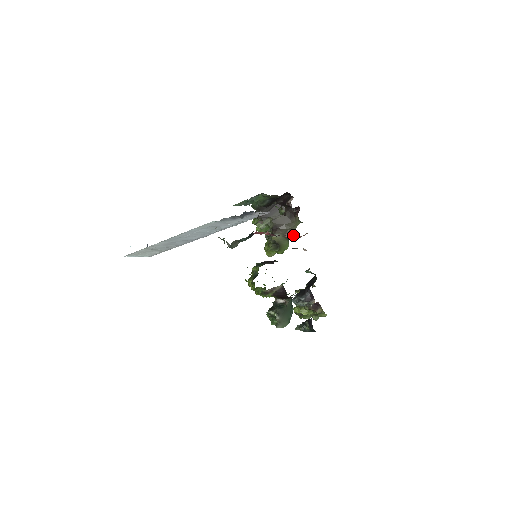
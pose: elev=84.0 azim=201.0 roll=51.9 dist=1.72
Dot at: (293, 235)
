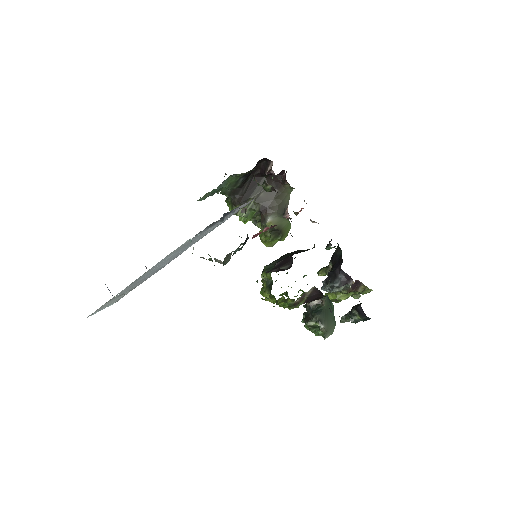
Dot at: occluded
